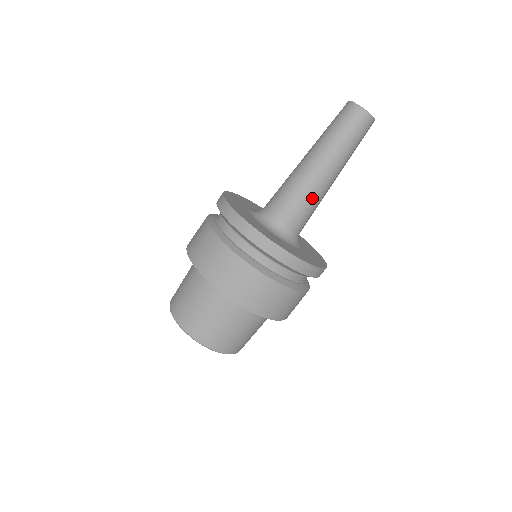
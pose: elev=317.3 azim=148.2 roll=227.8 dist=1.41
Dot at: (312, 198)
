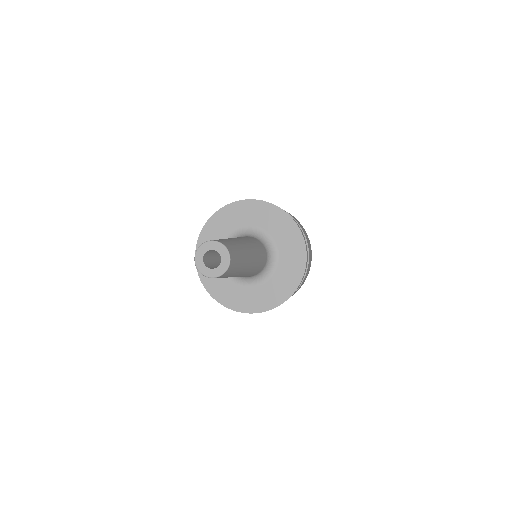
Dot at: occluded
